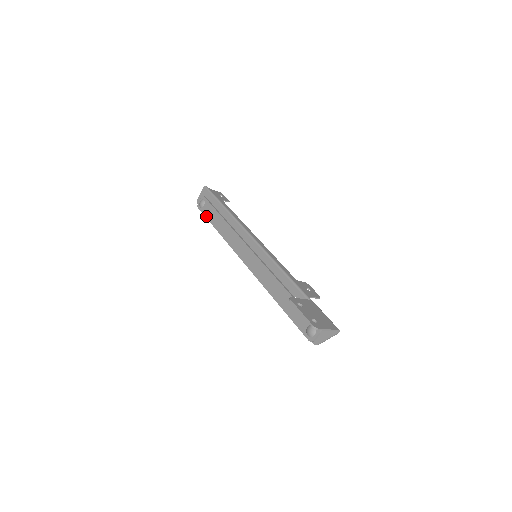
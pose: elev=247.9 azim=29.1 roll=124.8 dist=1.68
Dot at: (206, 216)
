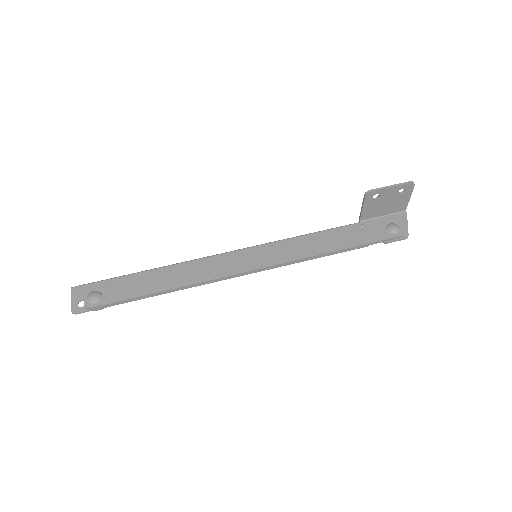
Dot at: (122, 298)
